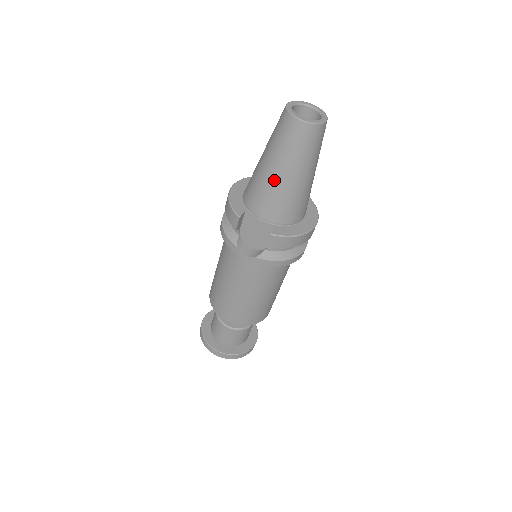
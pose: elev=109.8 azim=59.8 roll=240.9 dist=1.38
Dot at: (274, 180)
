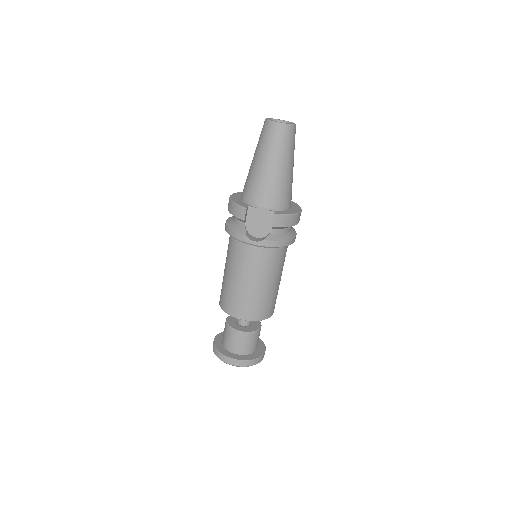
Dot at: (268, 173)
